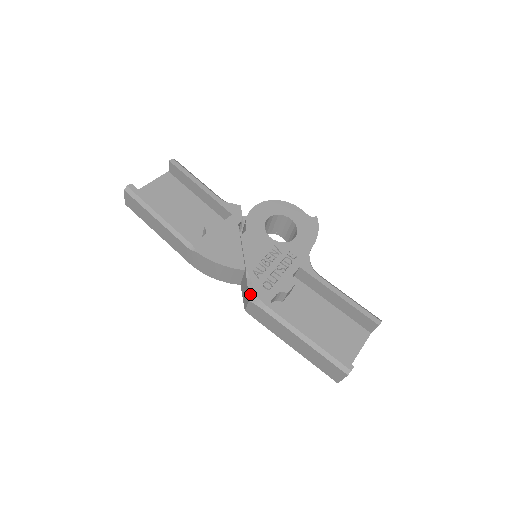
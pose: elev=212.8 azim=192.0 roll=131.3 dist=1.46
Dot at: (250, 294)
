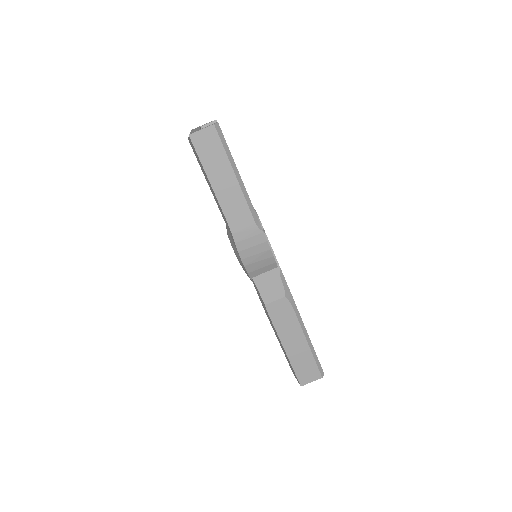
Dot at: (286, 290)
